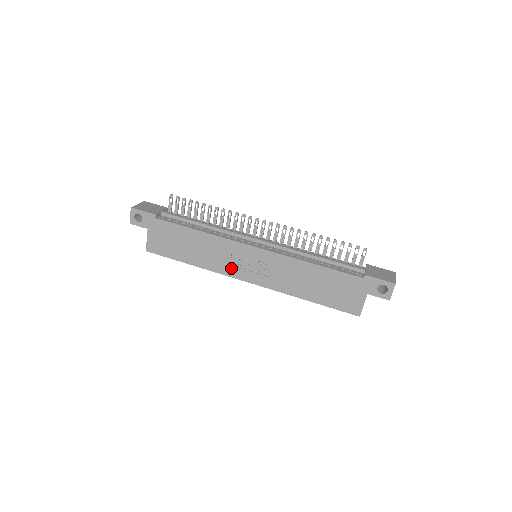
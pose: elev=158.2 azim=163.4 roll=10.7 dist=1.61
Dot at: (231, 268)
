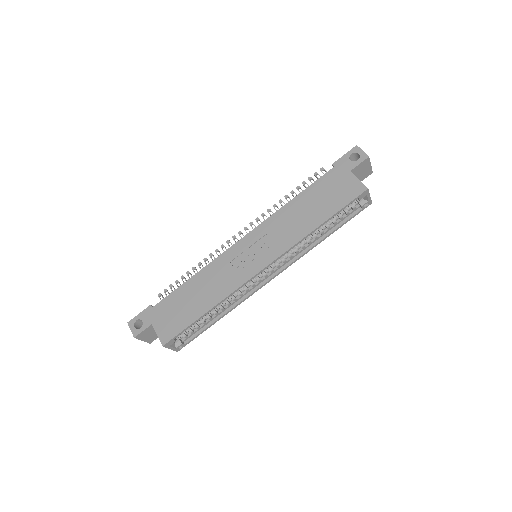
Dot at: (241, 274)
